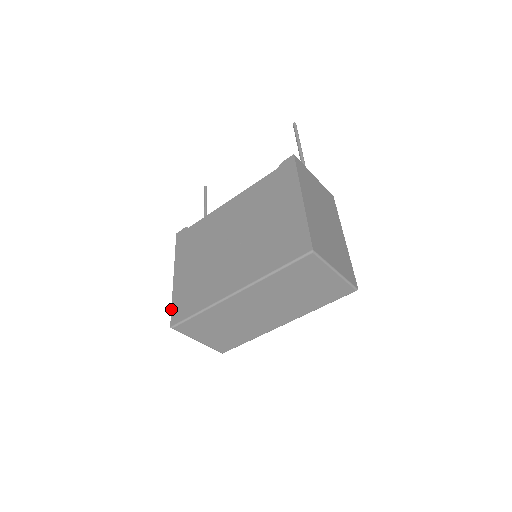
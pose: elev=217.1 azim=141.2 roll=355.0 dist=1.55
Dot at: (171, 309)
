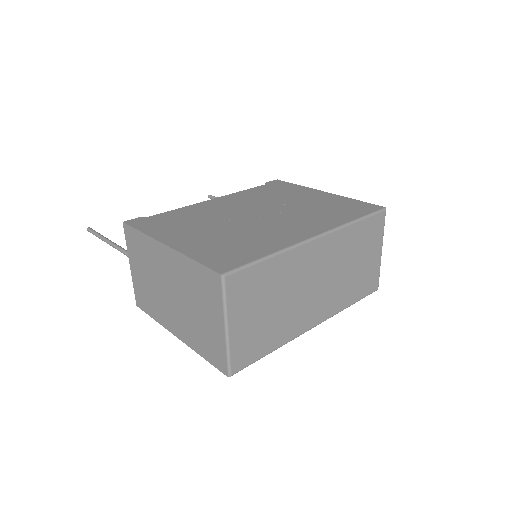
Dot at: (200, 263)
